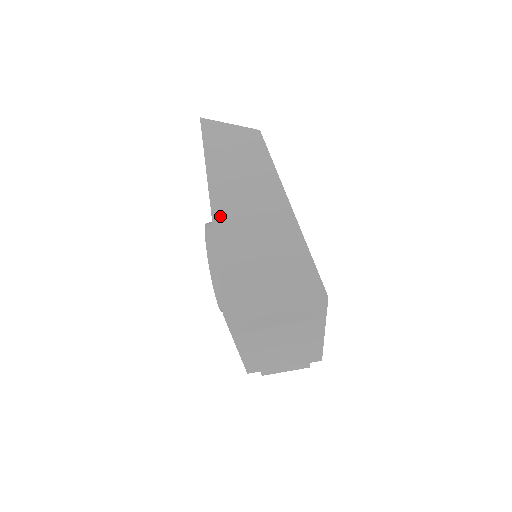
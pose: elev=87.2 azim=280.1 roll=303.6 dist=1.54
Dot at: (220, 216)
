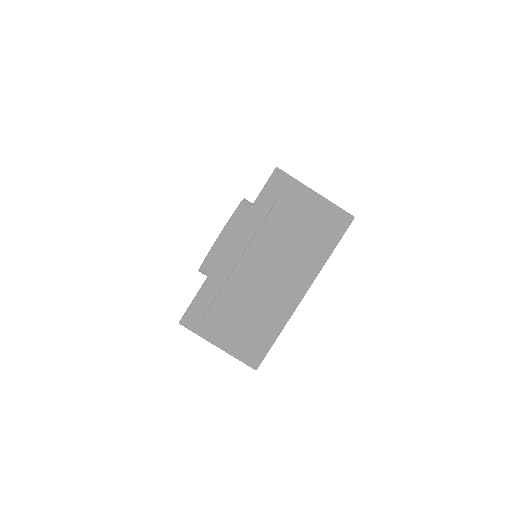
Dot at: occluded
